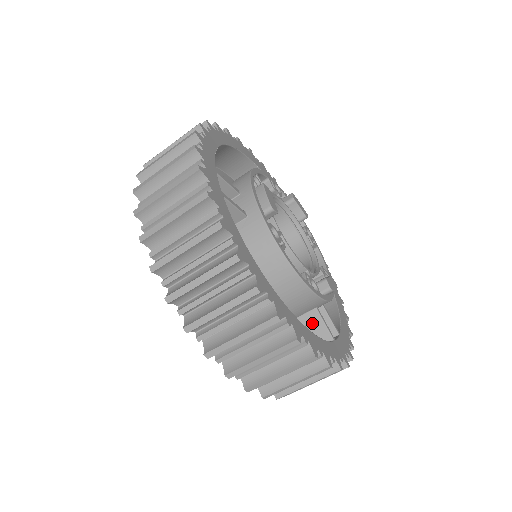
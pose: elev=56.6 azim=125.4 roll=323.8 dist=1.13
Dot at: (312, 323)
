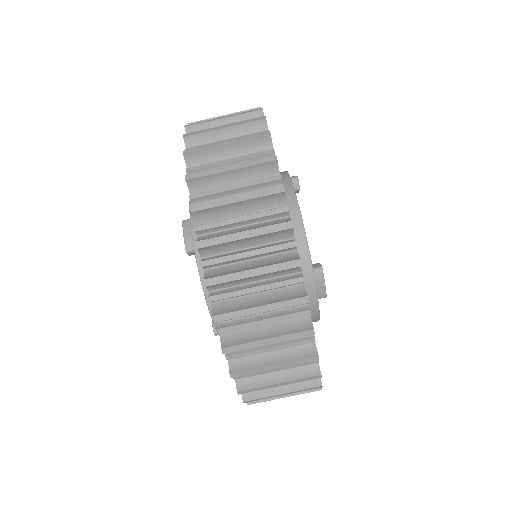
Dot at: occluded
